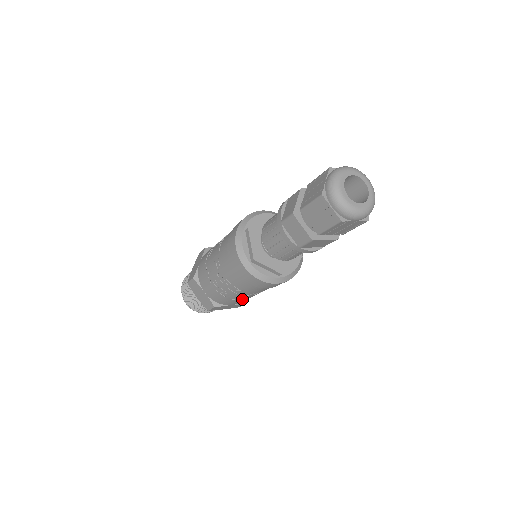
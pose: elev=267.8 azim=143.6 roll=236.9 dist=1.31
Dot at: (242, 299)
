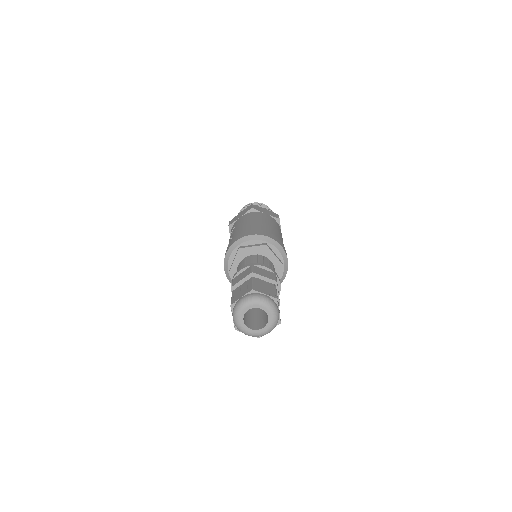
Dot at: occluded
